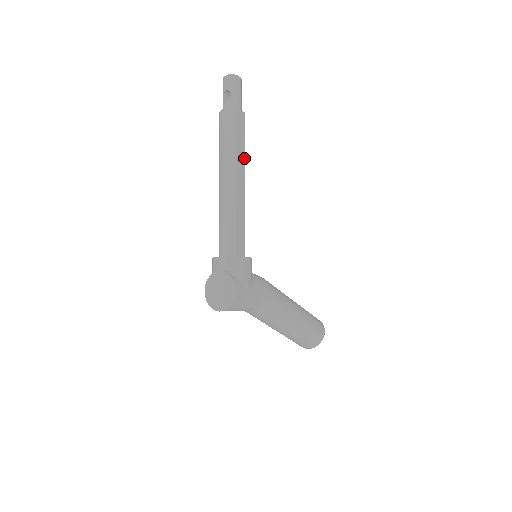
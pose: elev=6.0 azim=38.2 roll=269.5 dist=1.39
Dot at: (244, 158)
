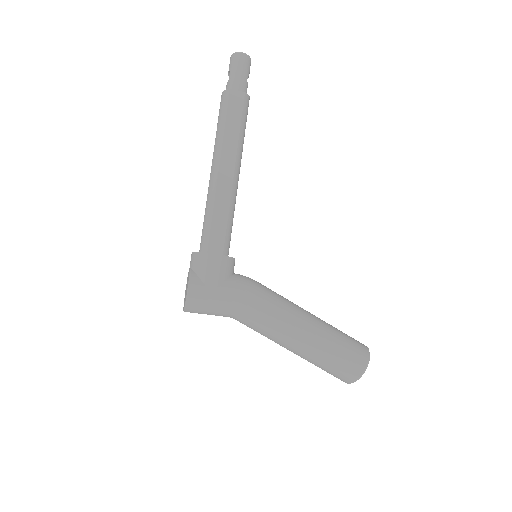
Dot at: (237, 143)
